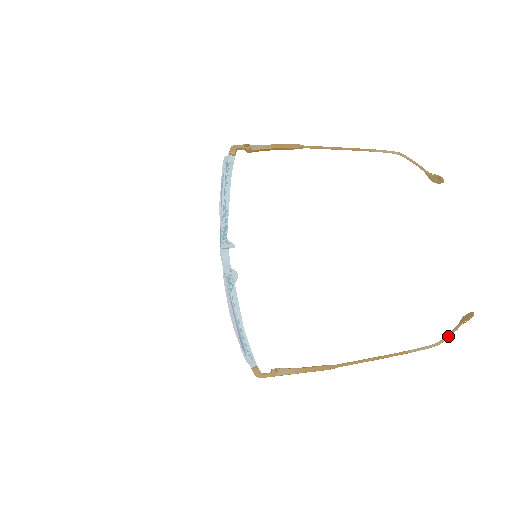
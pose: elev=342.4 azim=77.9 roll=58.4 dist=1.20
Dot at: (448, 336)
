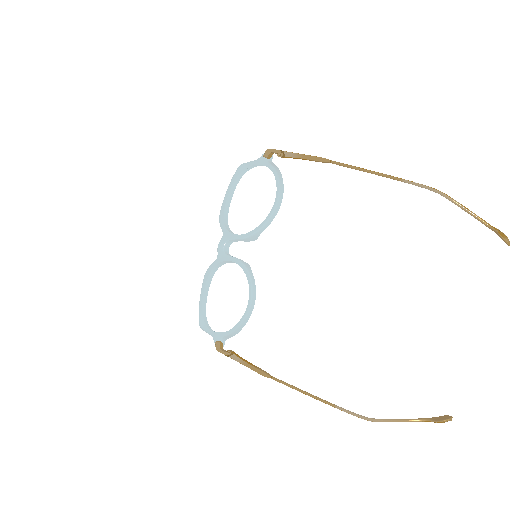
Dot at: (390, 420)
